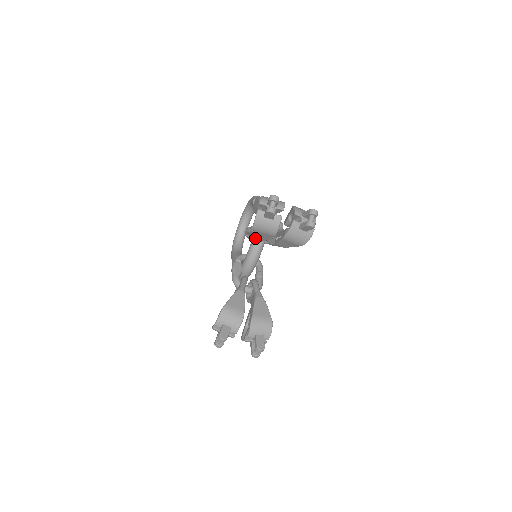
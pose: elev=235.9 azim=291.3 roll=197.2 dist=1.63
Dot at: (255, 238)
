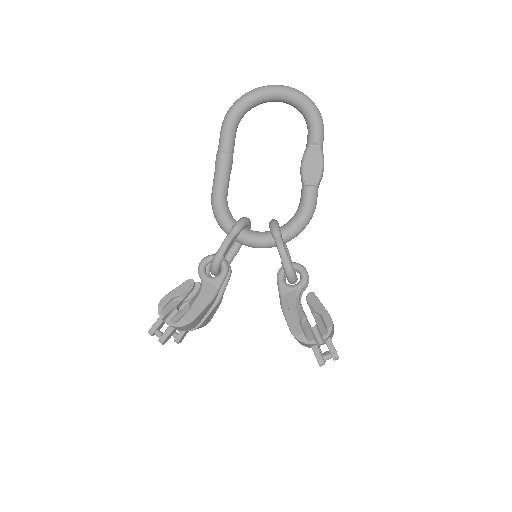
Dot at: (275, 243)
